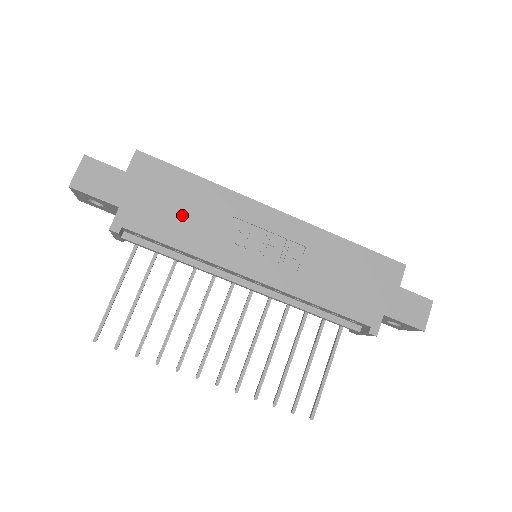
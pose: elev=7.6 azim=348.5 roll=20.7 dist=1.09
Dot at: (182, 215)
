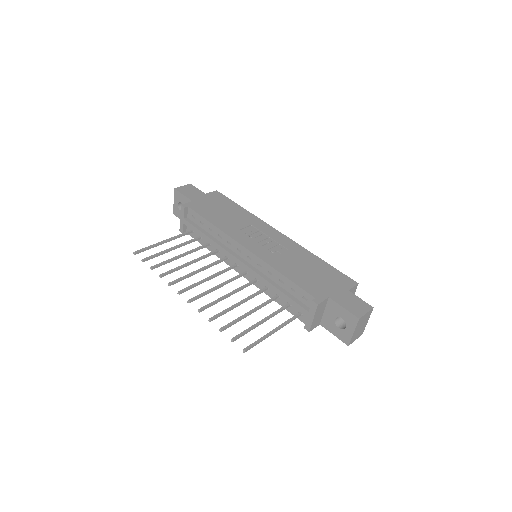
Dot at: (223, 214)
